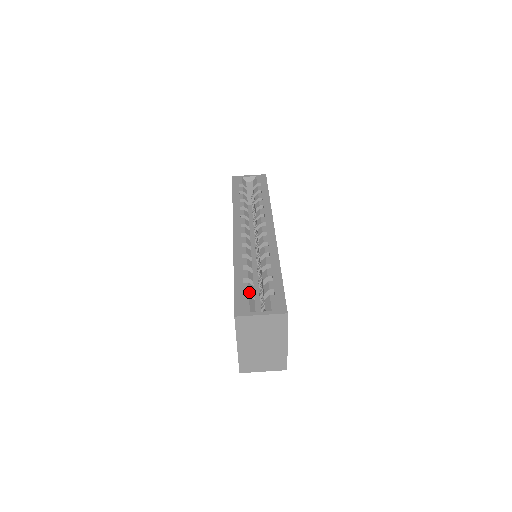
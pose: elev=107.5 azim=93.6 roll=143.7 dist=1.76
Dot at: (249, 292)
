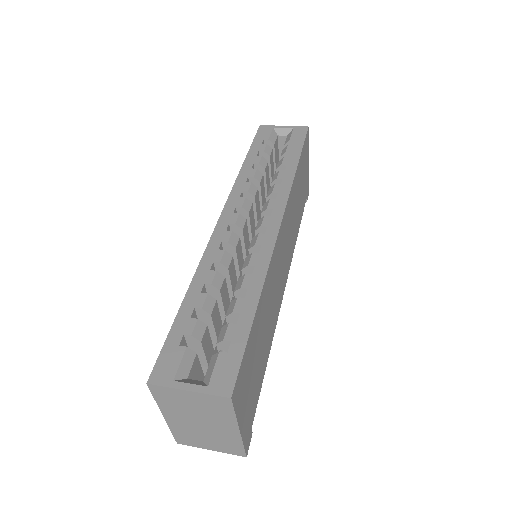
Dot at: (192, 337)
